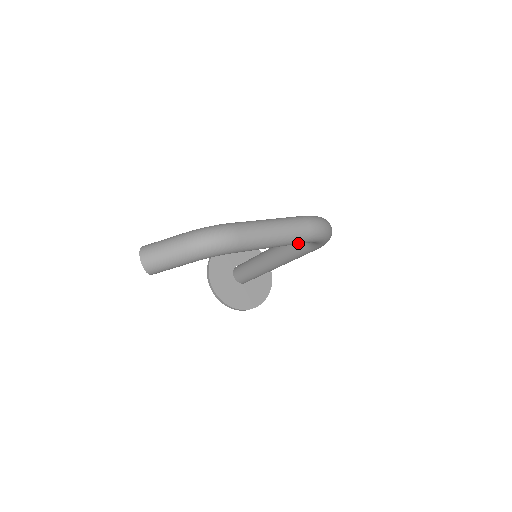
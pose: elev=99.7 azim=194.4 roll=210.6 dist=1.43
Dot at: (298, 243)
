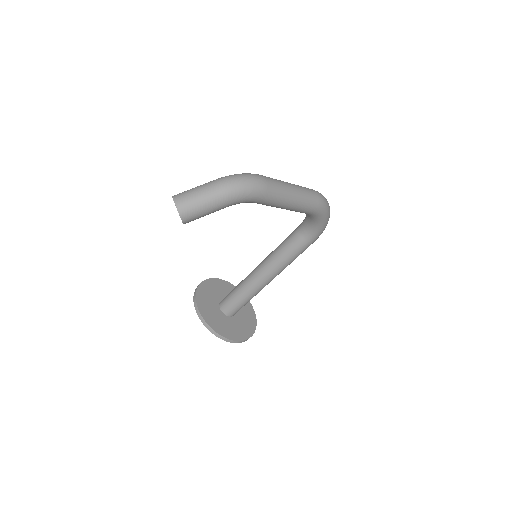
Dot at: (309, 209)
